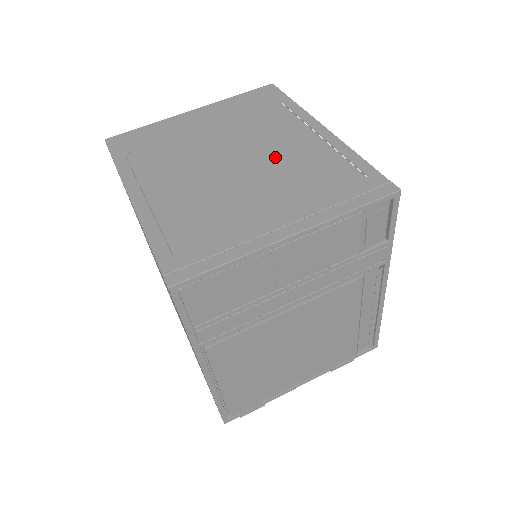
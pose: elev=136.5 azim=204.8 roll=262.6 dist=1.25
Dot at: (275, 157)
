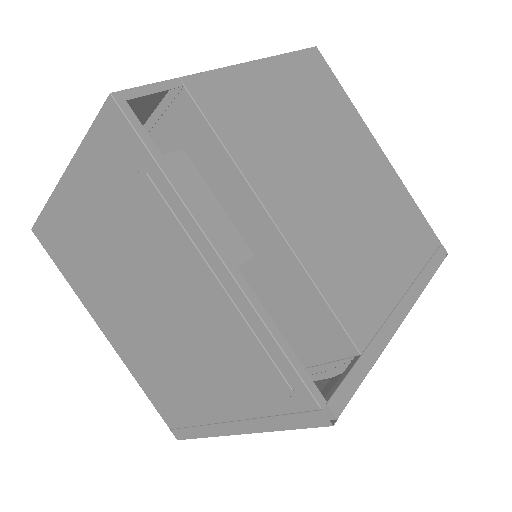
Dot at: (187, 317)
